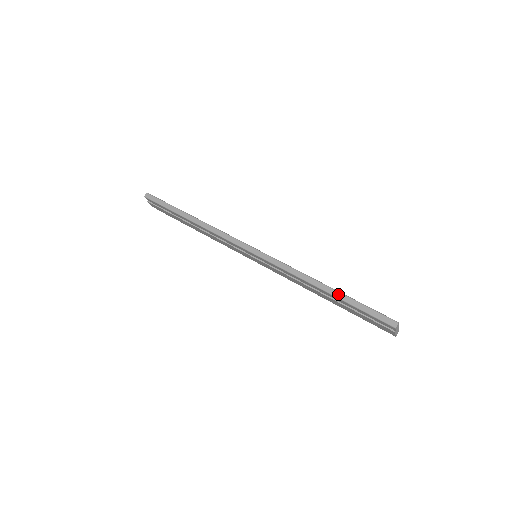
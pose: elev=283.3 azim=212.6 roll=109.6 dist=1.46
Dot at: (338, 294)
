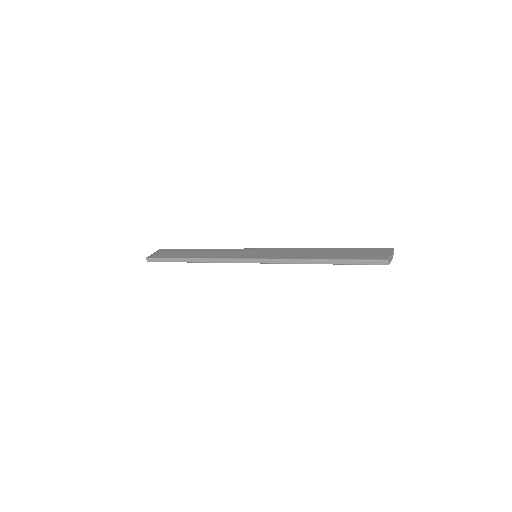
Dot at: (332, 262)
